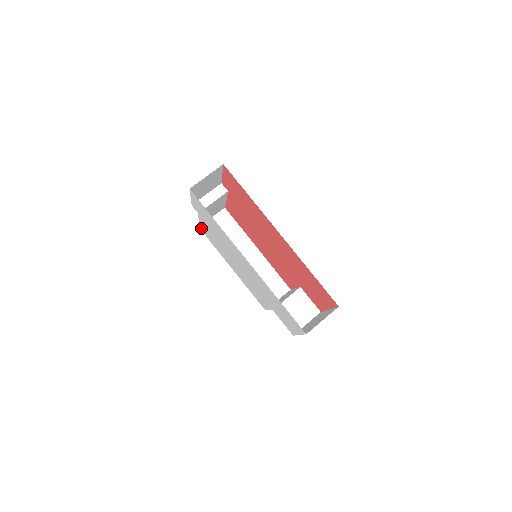
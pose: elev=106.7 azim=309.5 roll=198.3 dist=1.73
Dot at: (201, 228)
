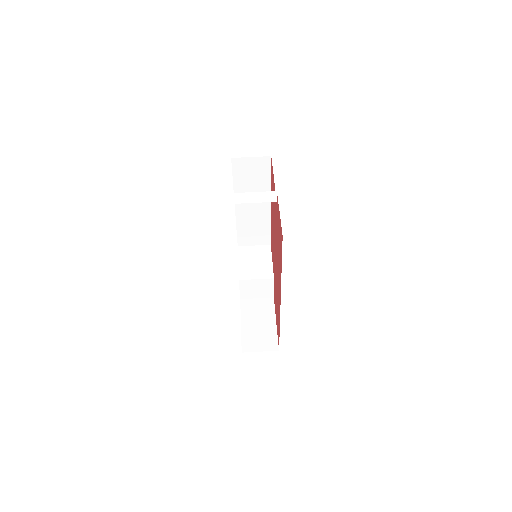
Dot at: occluded
